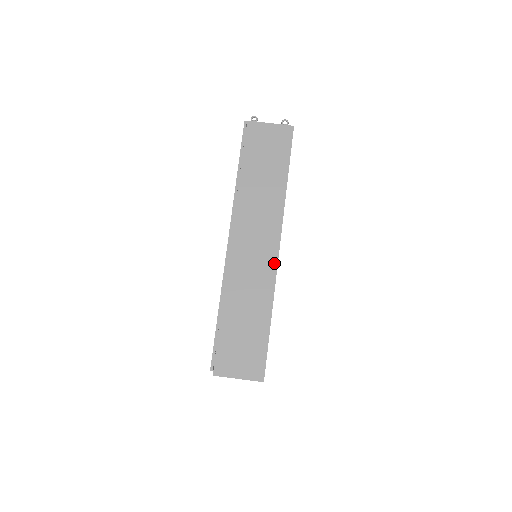
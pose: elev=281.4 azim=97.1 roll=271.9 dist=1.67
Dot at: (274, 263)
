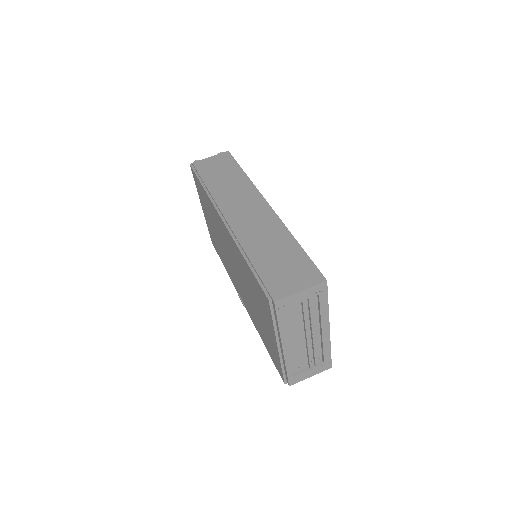
Dot at: (270, 212)
